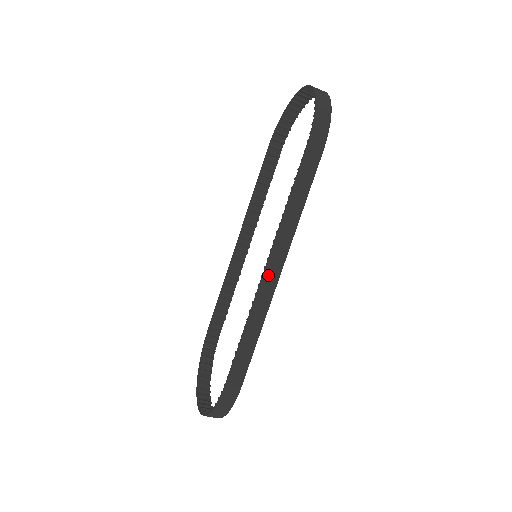
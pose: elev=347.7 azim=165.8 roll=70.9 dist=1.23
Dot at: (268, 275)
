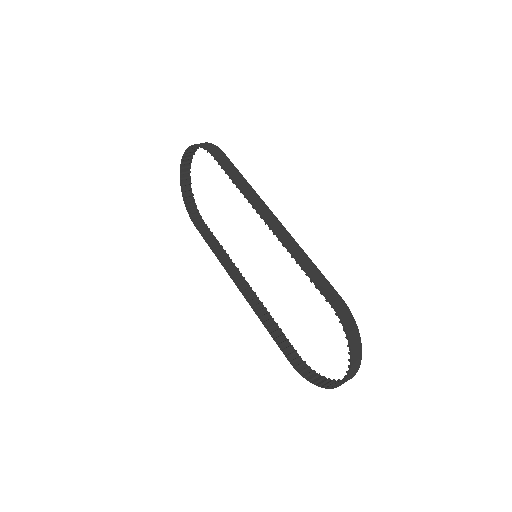
Dot at: (272, 224)
